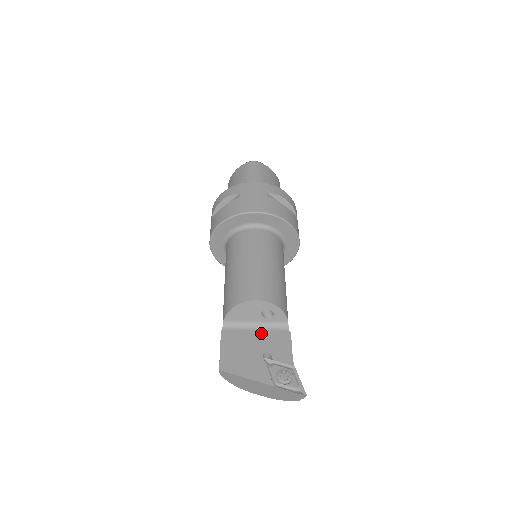
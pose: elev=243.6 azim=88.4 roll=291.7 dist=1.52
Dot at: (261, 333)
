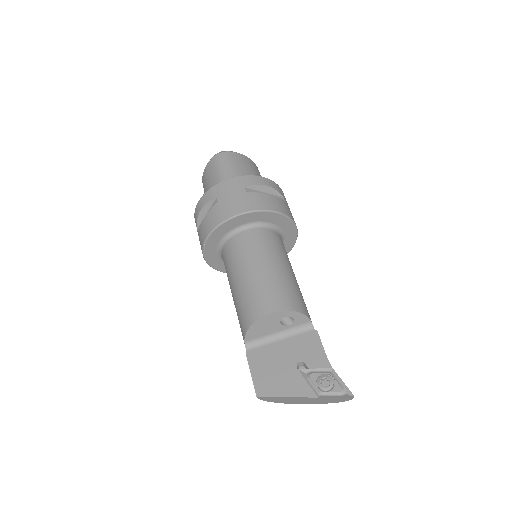
Dot at: (287, 342)
